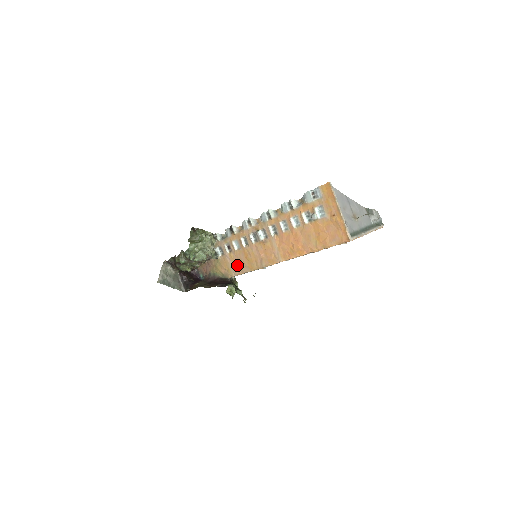
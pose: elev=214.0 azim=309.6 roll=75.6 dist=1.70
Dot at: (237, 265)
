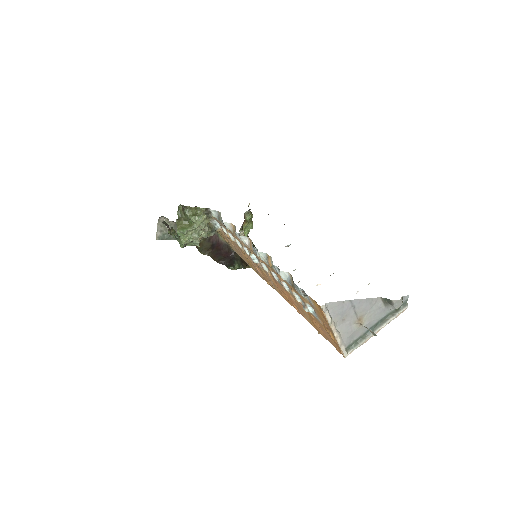
Dot at: (237, 251)
